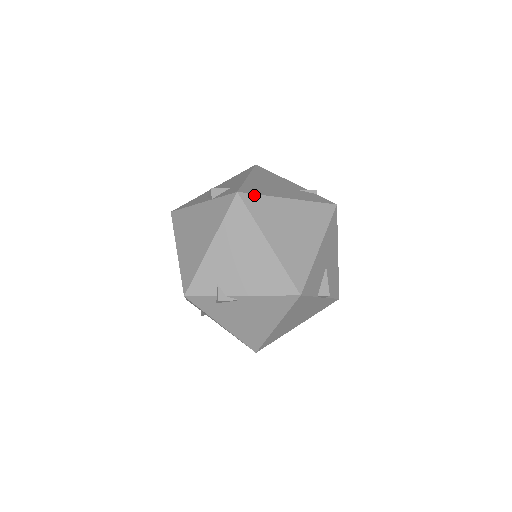
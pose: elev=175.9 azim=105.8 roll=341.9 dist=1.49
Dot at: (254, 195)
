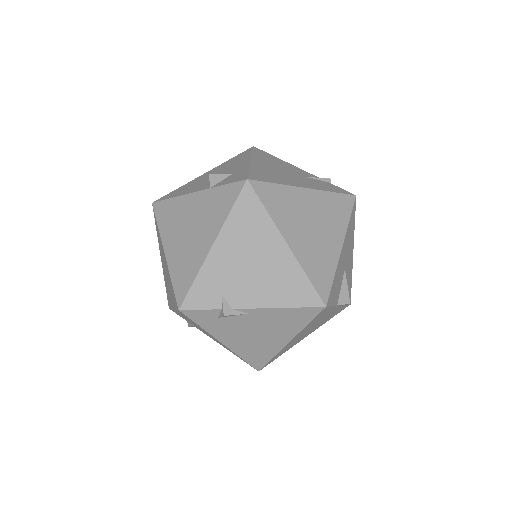
Dot at: (267, 183)
